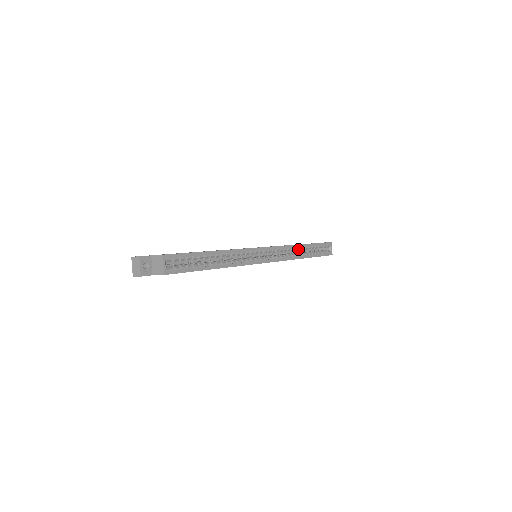
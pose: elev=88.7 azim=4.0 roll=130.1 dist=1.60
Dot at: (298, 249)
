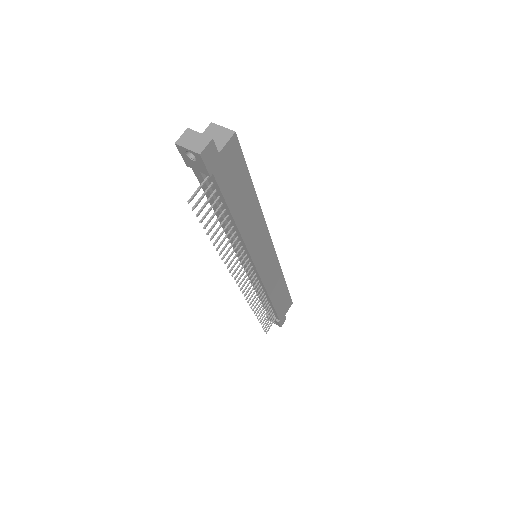
Dot at: occluded
